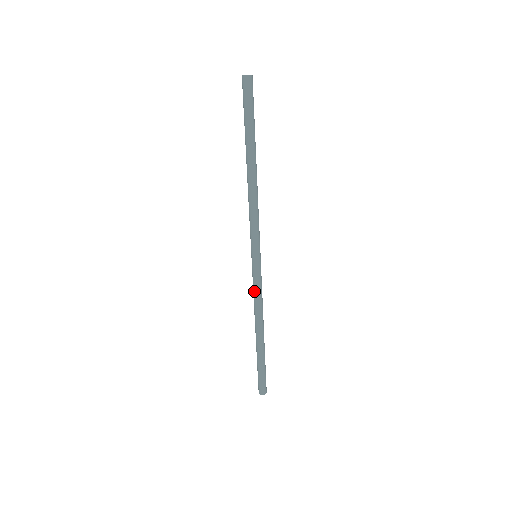
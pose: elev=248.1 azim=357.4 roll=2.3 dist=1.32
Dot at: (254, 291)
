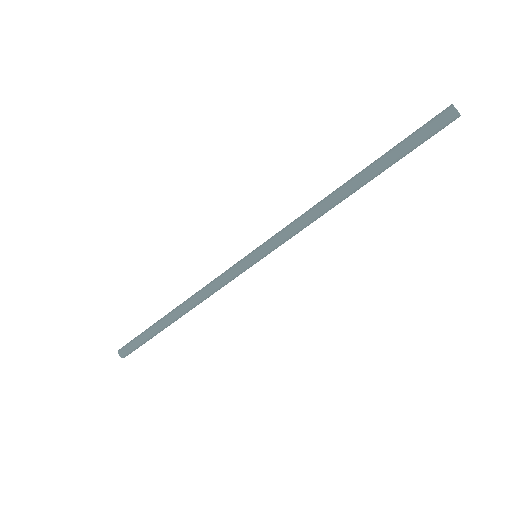
Dot at: (218, 280)
